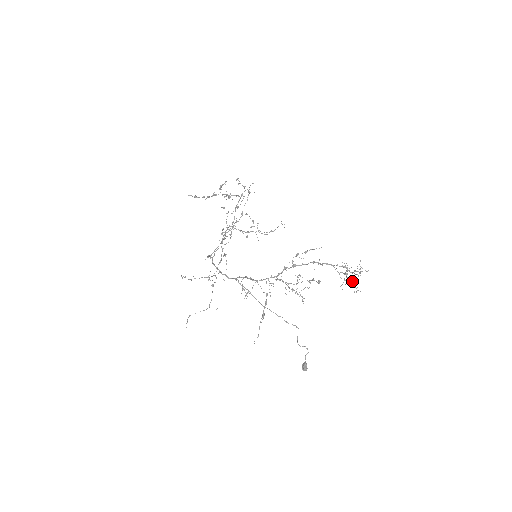
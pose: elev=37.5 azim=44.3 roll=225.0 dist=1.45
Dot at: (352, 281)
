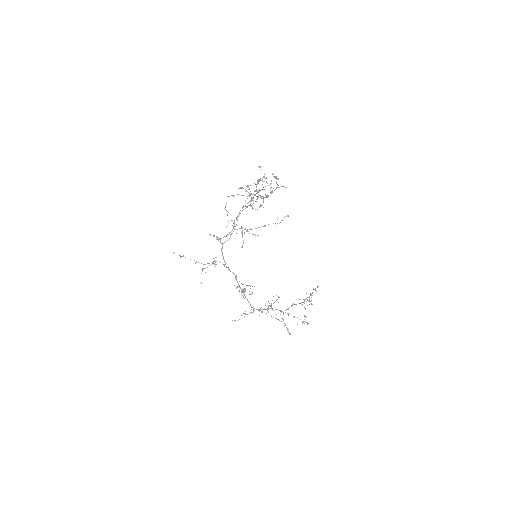
Dot at: occluded
